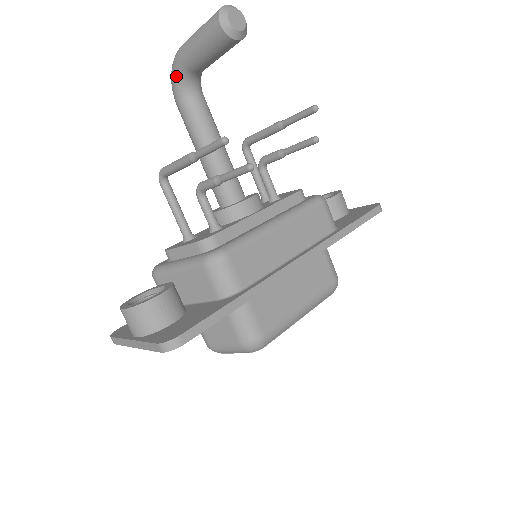
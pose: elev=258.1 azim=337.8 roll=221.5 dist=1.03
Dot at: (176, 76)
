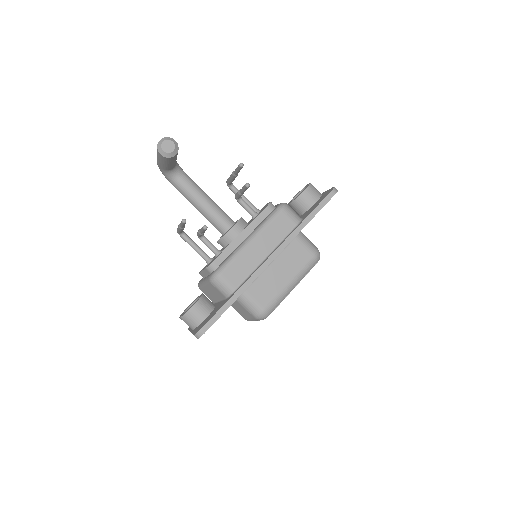
Dot at: (163, 174)
